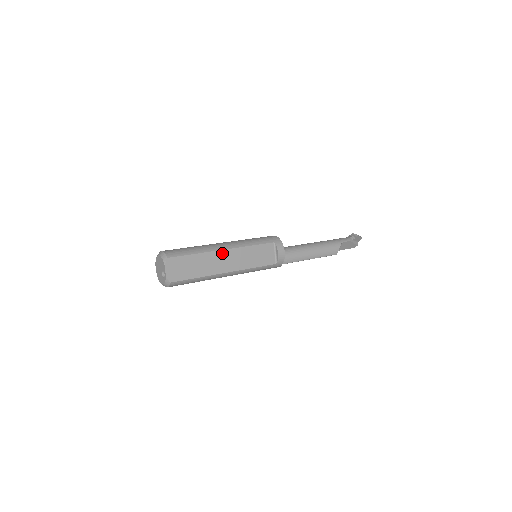
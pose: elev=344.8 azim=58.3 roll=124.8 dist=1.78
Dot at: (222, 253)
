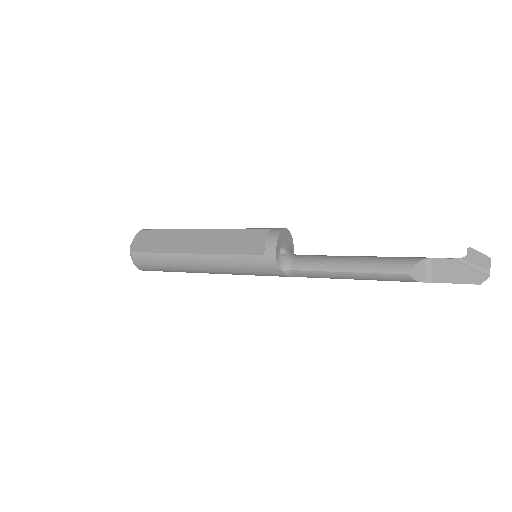
Dot at: (197, 232)
